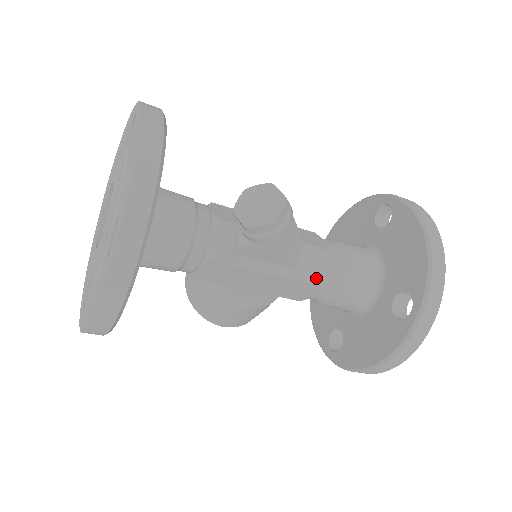
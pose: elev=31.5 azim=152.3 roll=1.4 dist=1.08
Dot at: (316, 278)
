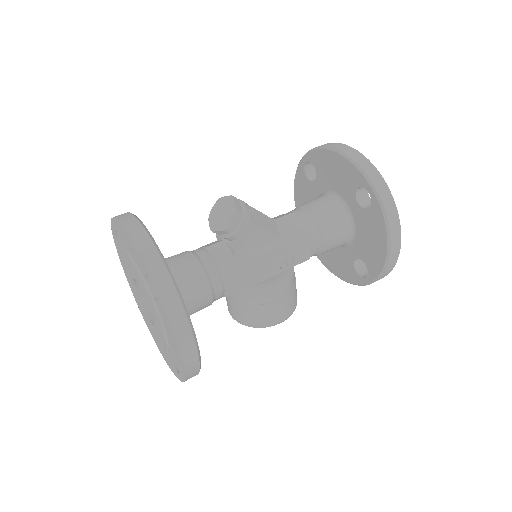
Dot at: (300, 232)
